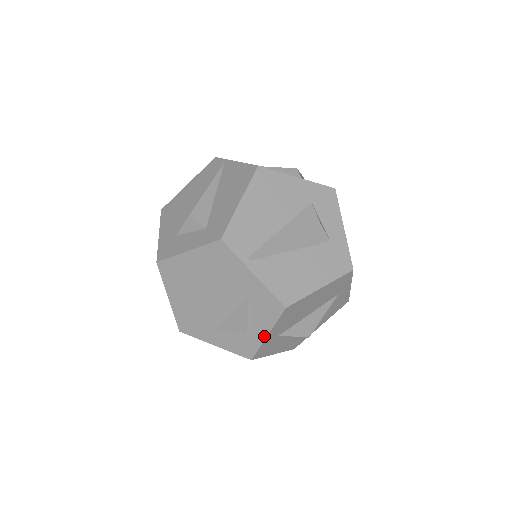
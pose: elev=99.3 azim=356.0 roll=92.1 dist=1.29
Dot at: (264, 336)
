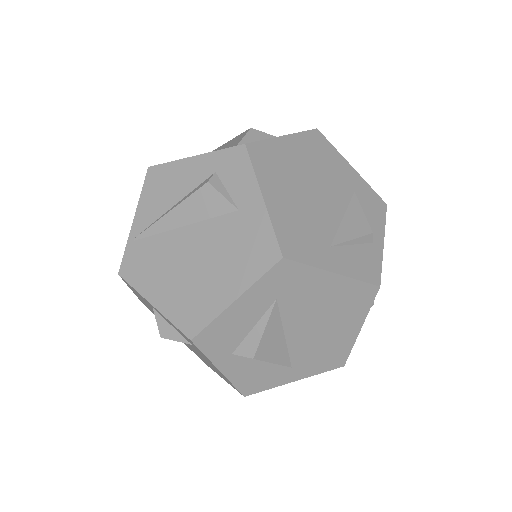
Dot at: (381, 244)
